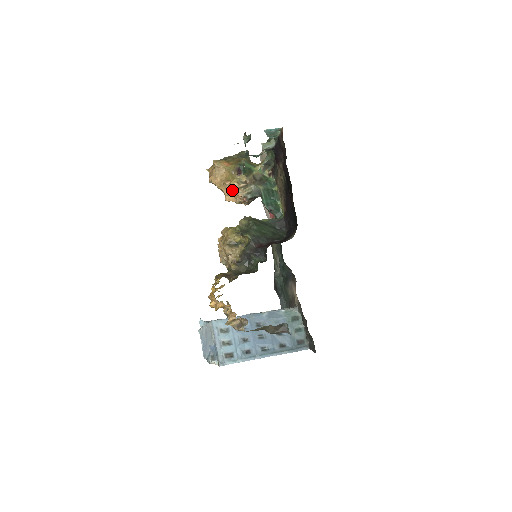
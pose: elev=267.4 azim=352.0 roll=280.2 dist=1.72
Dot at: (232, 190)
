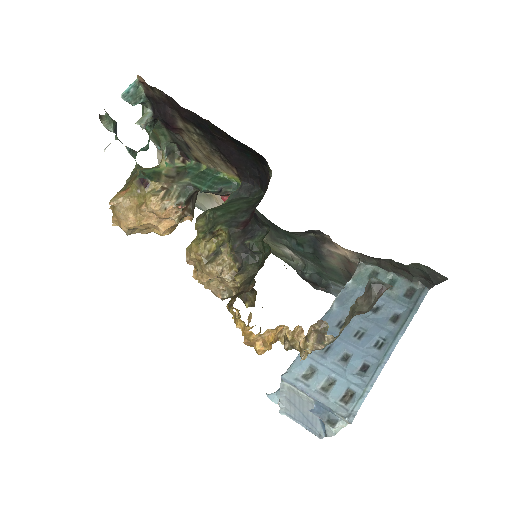
Dot at: (155, 209)
